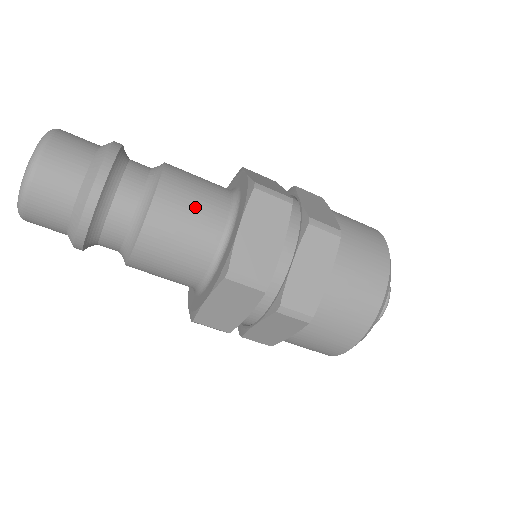
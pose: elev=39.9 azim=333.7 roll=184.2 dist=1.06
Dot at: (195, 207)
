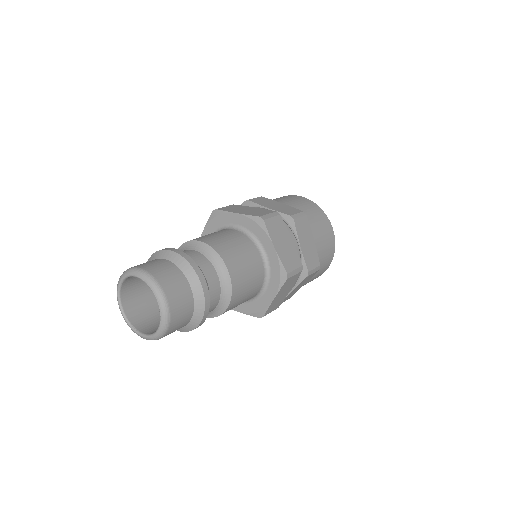
Dot at: (213, 234)
